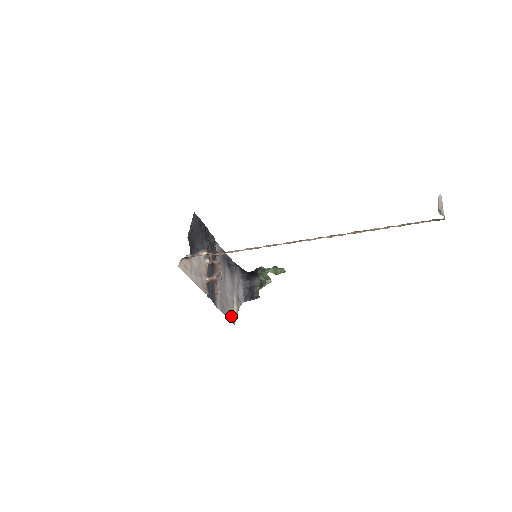
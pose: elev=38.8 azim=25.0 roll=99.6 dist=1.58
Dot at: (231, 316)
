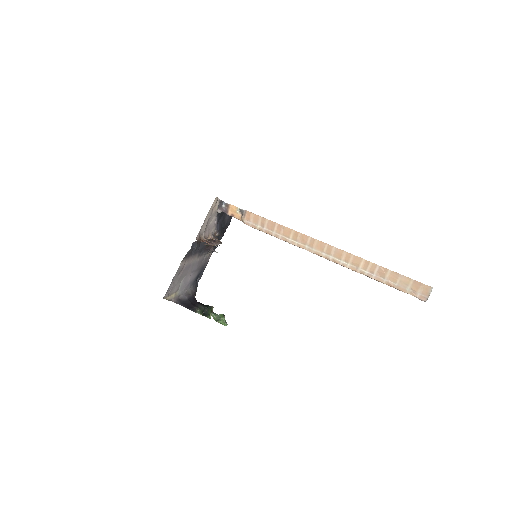
Dot at: (170, 289)
